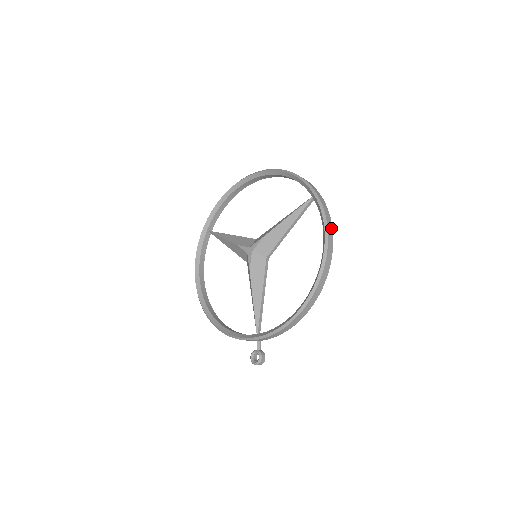
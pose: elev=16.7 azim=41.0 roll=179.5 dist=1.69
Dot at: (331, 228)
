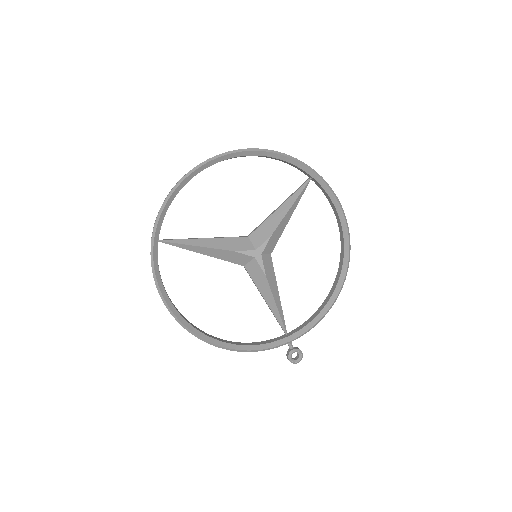
Dot at: occluded
